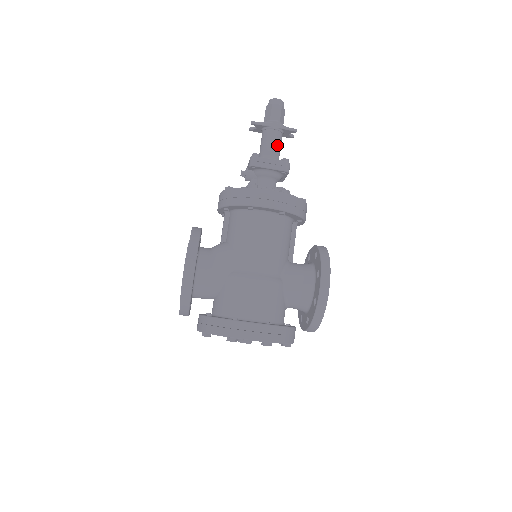
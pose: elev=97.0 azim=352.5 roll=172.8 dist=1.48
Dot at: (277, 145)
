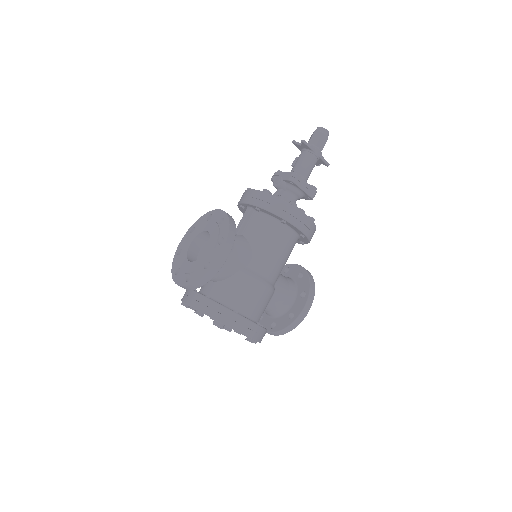
Dot at: occluded
